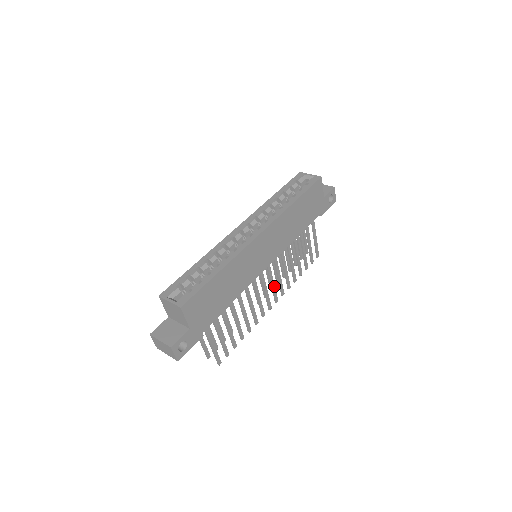
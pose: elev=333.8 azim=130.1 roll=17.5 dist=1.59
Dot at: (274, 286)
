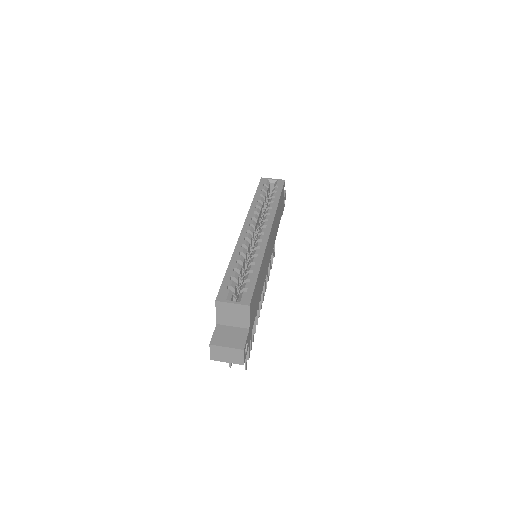
Dot at: occluded
